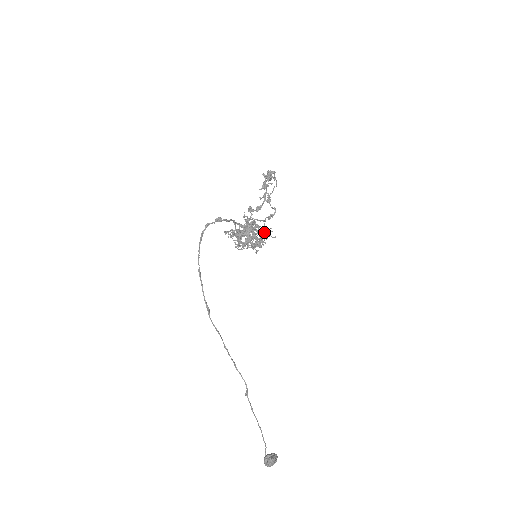
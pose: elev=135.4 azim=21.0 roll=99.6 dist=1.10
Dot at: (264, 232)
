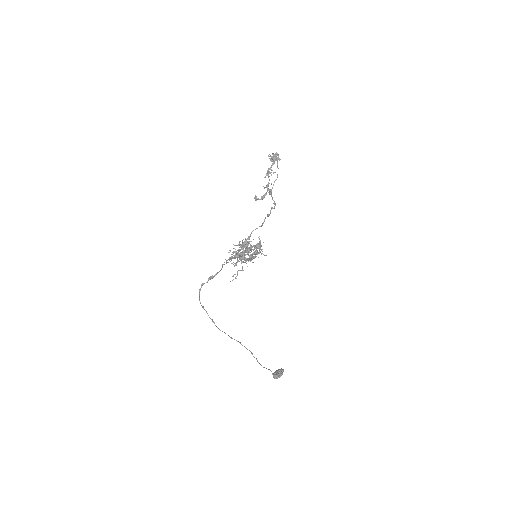
Dot at: (258, 248)
